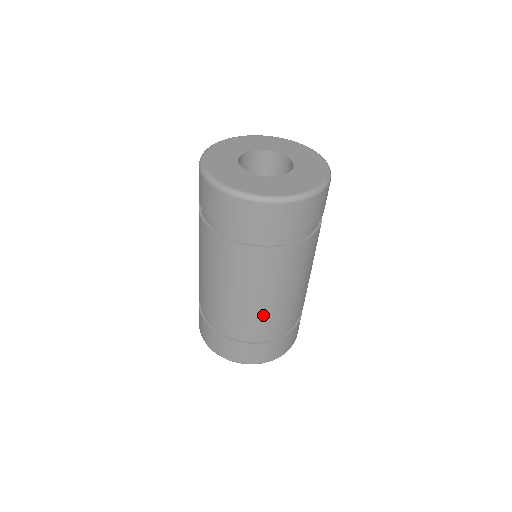
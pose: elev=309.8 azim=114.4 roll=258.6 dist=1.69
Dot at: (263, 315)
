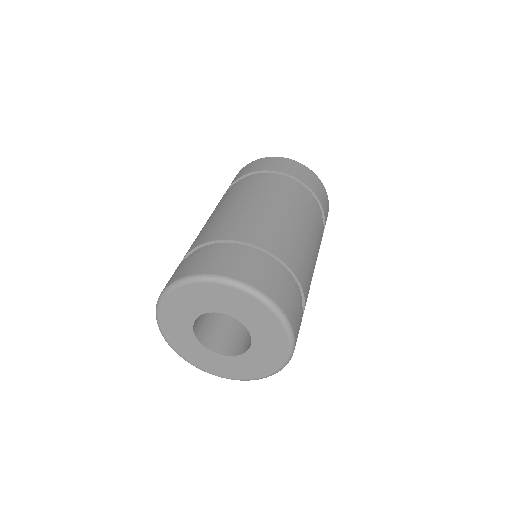
Dot at: (274, 229)
